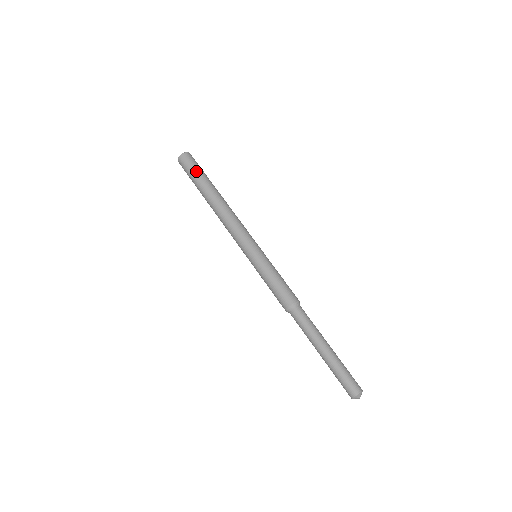
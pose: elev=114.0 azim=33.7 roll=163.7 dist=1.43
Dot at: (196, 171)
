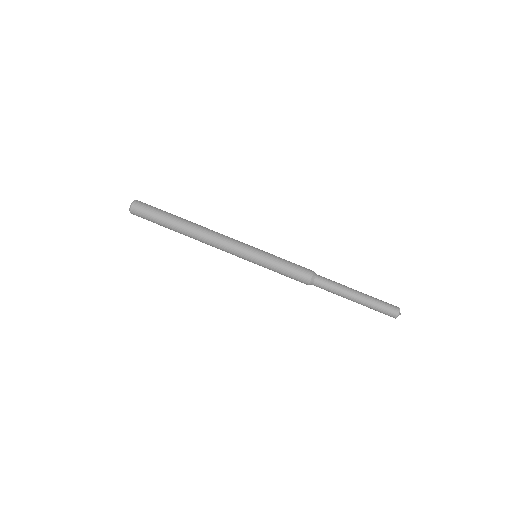
Dot at: (158, 211)
